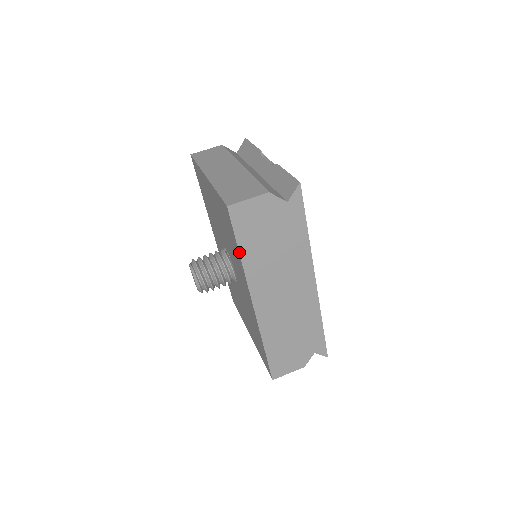
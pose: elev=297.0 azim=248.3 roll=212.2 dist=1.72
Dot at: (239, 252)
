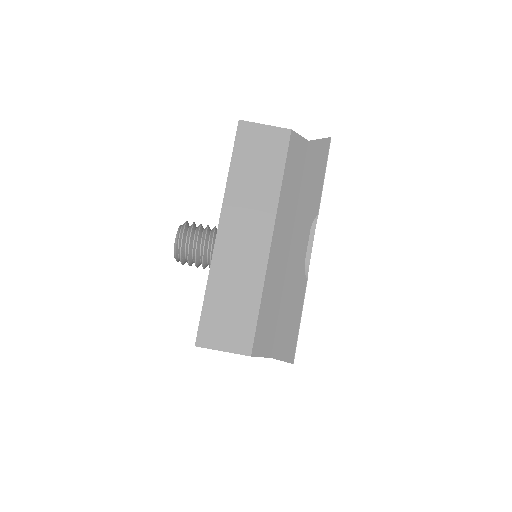
Dot at: occluded
